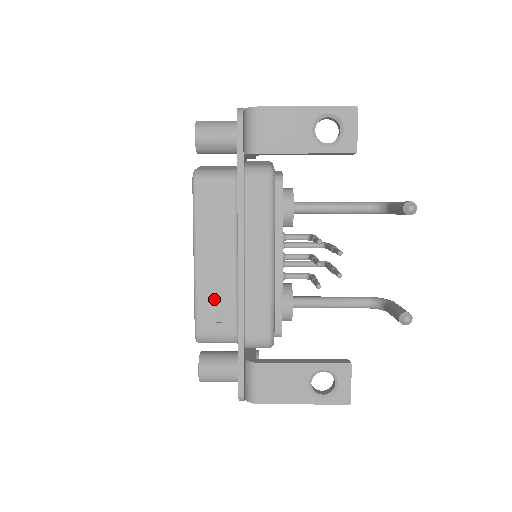
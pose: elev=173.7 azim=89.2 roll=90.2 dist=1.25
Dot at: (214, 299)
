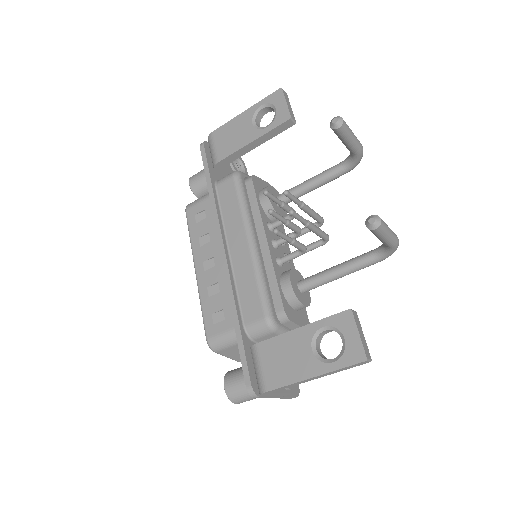
Dot at: (215, 299)
